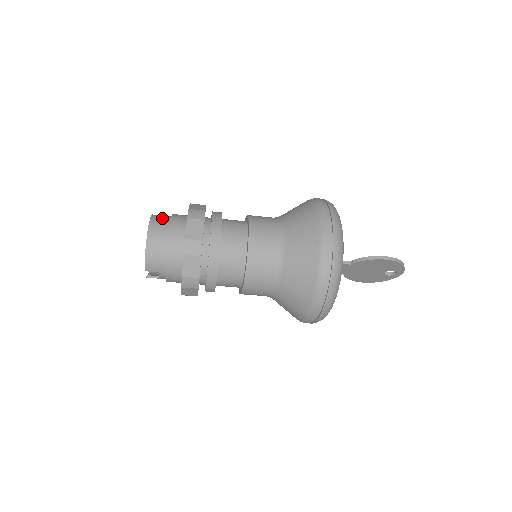
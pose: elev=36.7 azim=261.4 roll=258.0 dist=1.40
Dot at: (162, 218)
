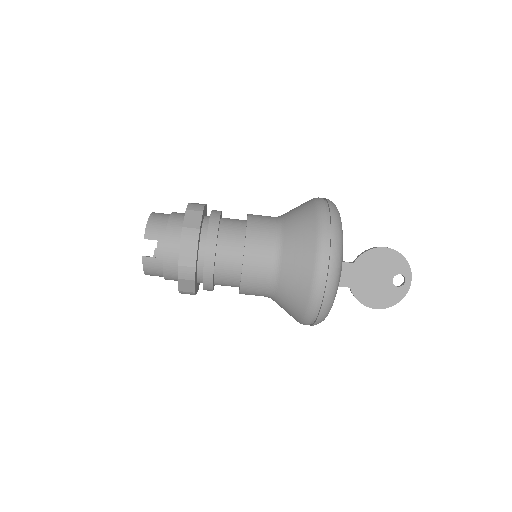
Dot at: occluded
